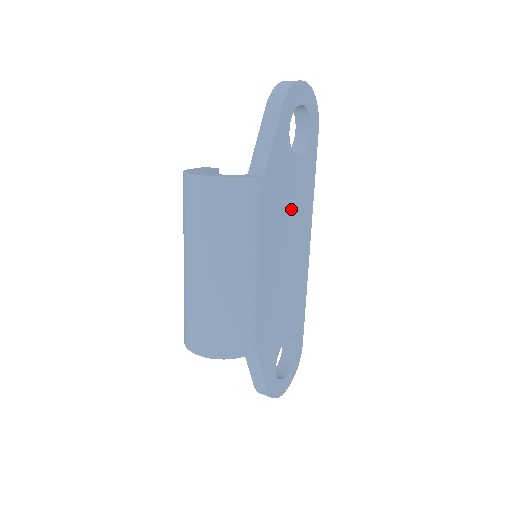
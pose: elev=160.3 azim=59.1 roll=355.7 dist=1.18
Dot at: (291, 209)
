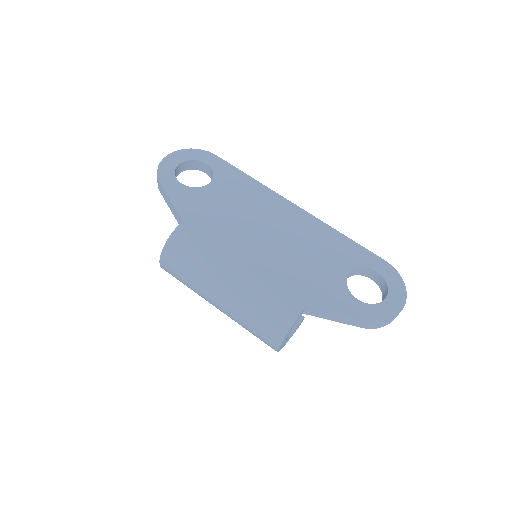
Dot at: (239, 210)
